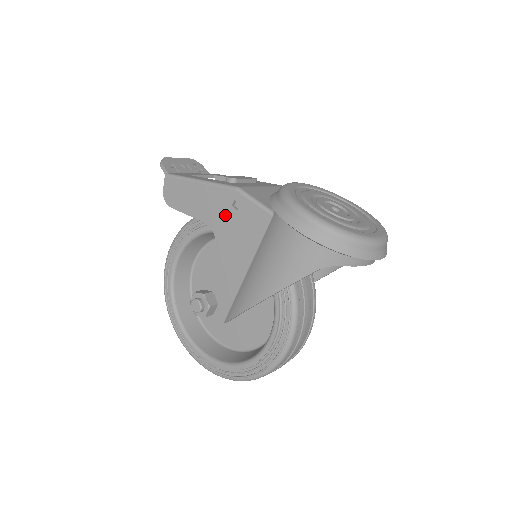
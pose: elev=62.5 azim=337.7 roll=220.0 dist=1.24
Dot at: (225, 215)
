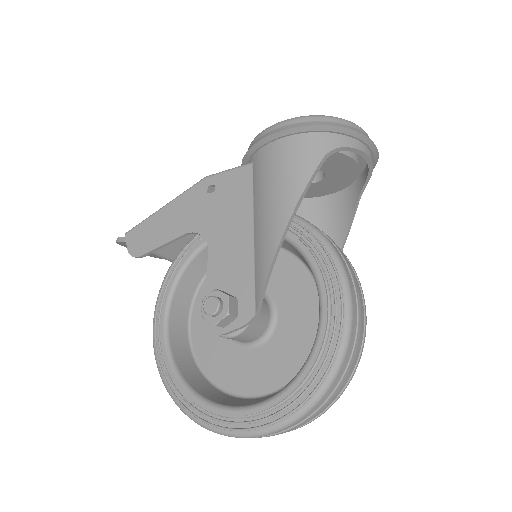
Dot at: (204, 207)
